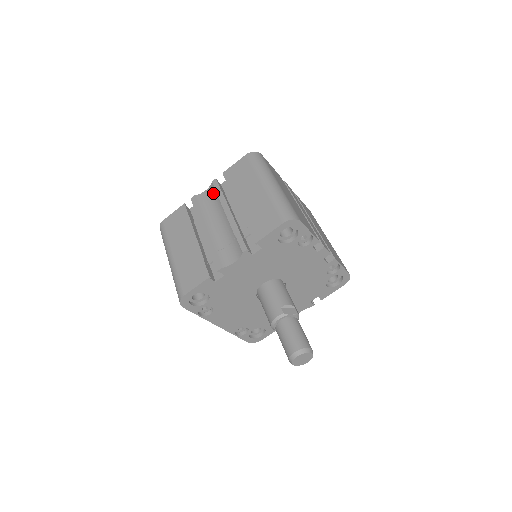
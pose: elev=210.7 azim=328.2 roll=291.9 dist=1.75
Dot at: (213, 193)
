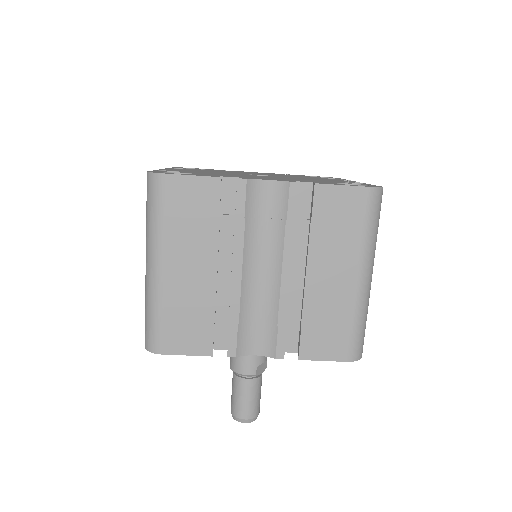
Dot at: (279, 205)
